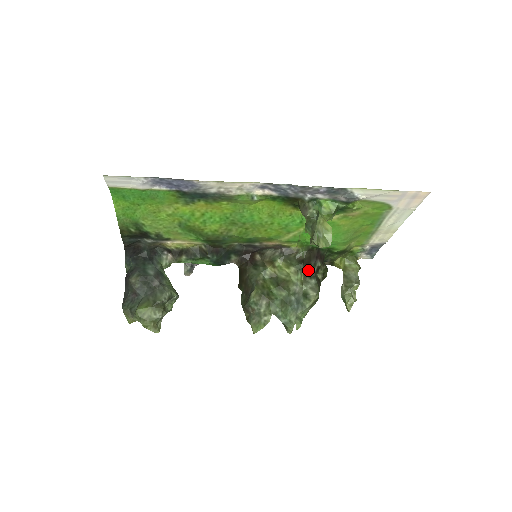
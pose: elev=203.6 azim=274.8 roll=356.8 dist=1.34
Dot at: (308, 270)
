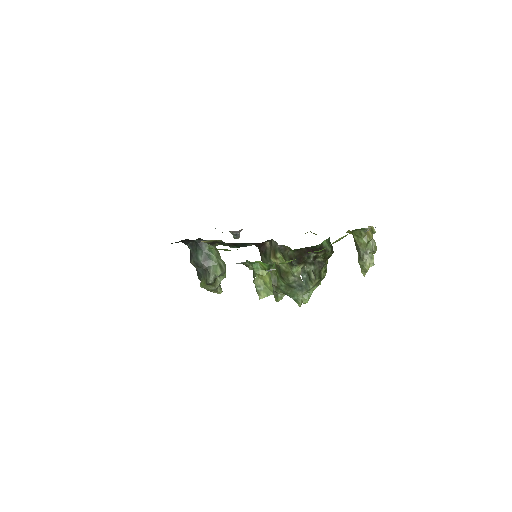
Dot at: (305, 260)
